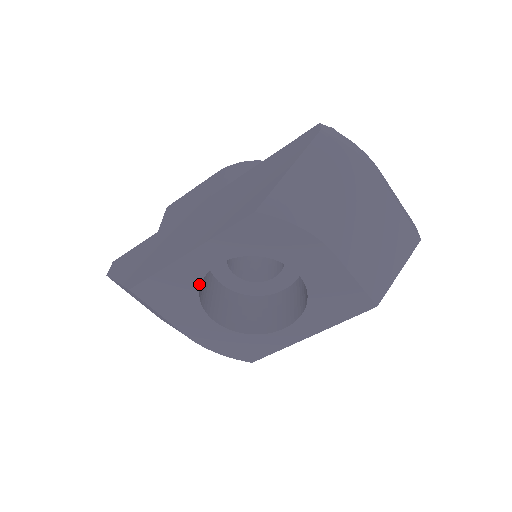
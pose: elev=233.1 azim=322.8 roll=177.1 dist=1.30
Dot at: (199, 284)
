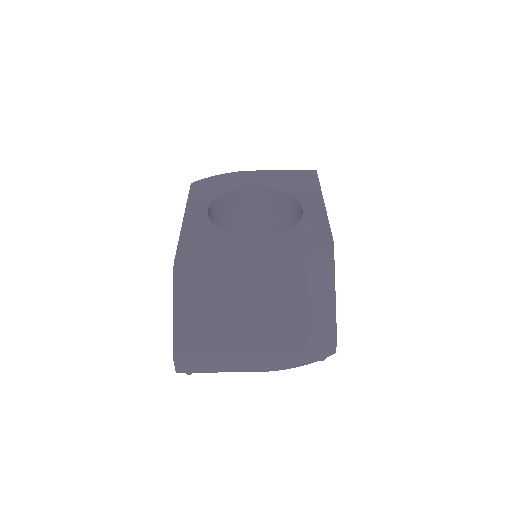
Dot at: (214, 227)
